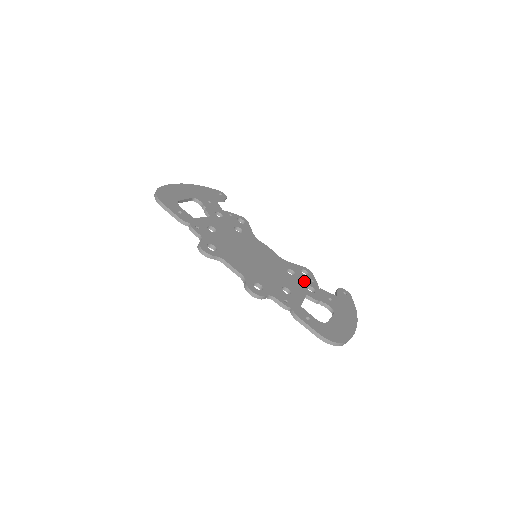
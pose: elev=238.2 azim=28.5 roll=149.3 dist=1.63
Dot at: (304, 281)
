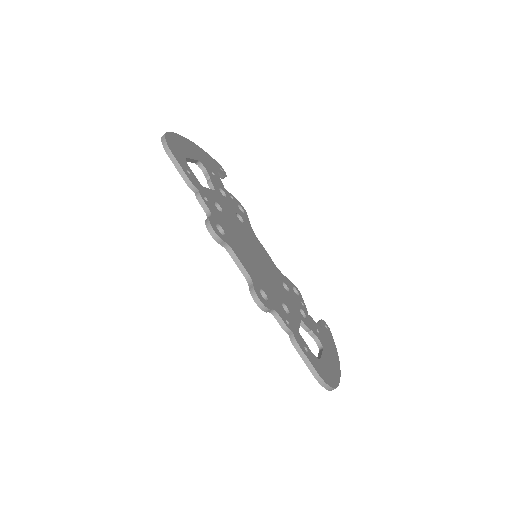
Dot at: (297, 302)
